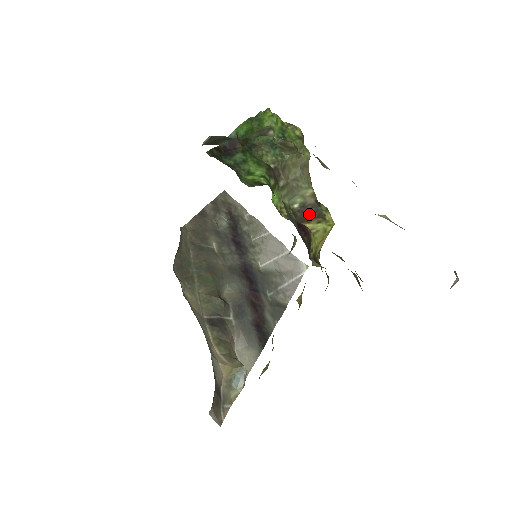
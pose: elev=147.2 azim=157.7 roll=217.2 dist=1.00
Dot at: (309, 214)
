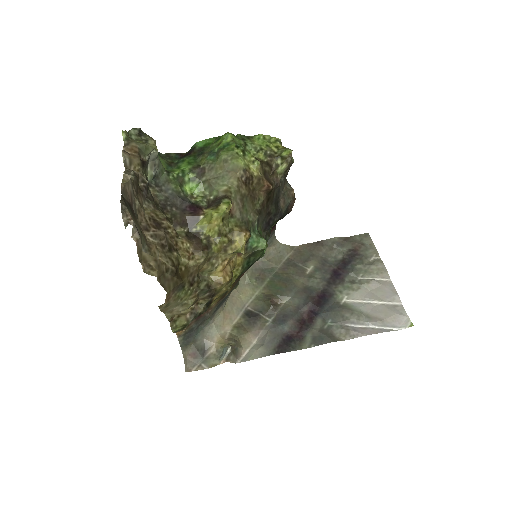
Dot at: (214, 204)
